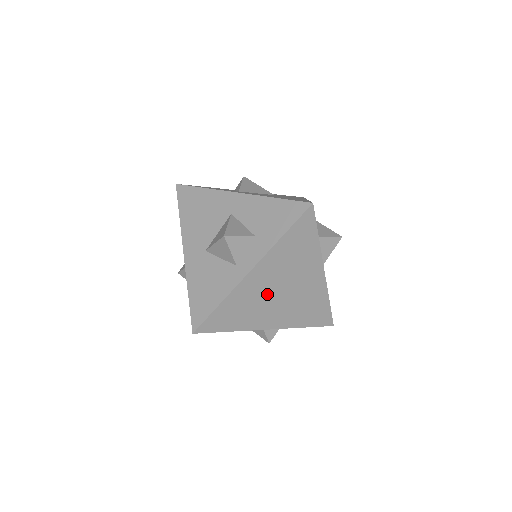
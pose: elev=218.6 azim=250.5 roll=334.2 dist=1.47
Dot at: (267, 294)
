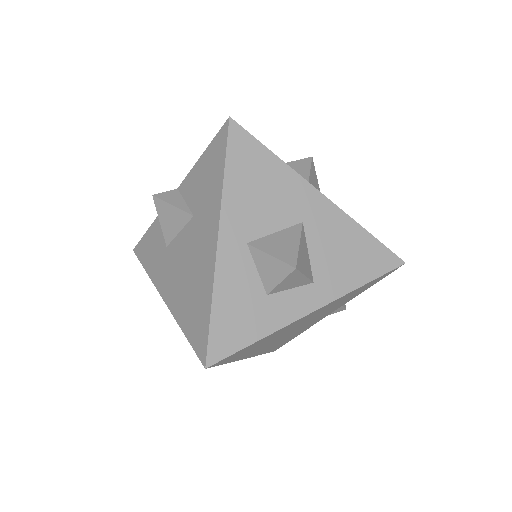
Dot at: (287, 335)
